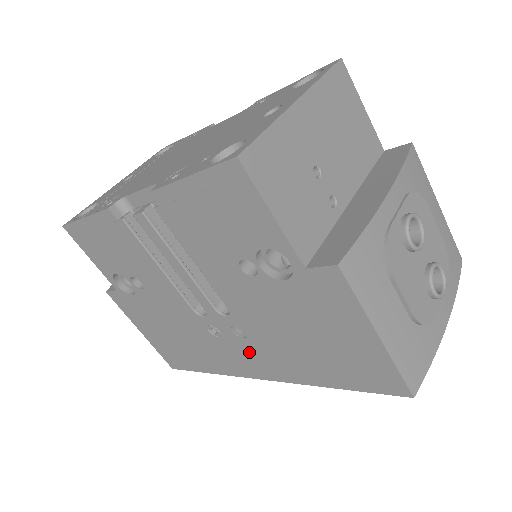
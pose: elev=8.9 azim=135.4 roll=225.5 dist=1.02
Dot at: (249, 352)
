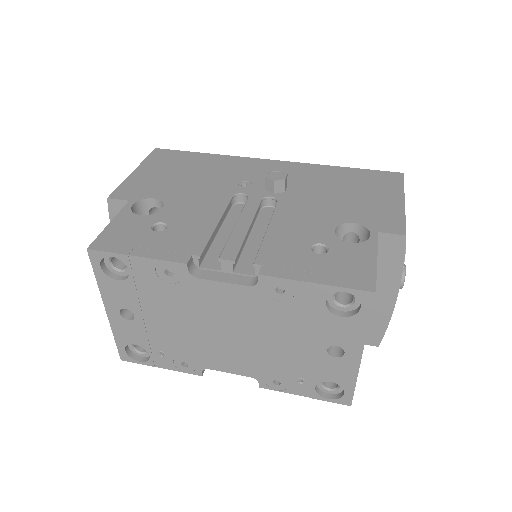
Dot at: occluded
